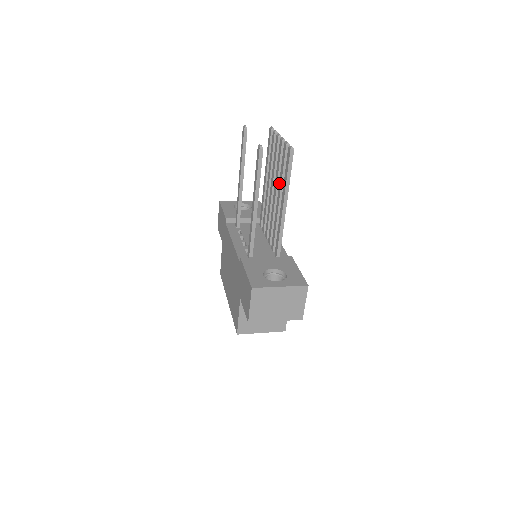
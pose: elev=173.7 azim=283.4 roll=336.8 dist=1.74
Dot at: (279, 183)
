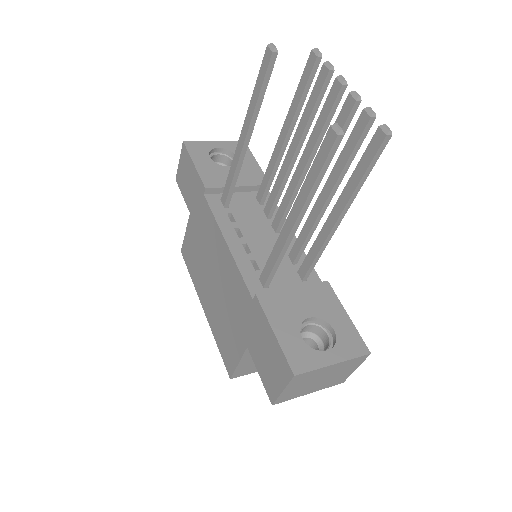
Dot at: (332, 172)
